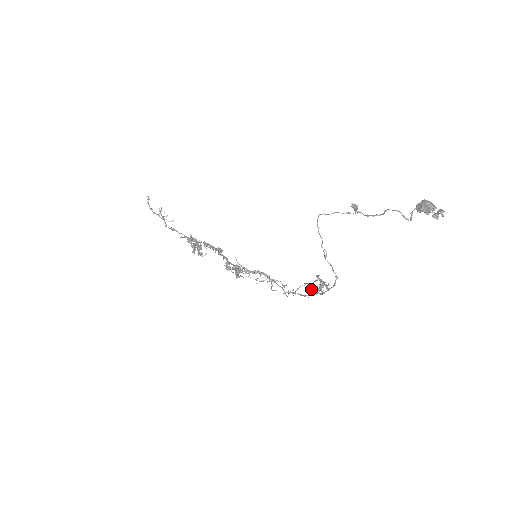
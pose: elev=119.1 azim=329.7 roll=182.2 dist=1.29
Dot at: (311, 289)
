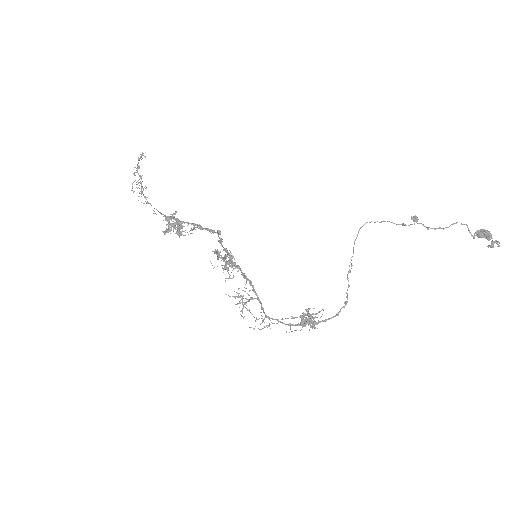
Dot at: (302, 316)
